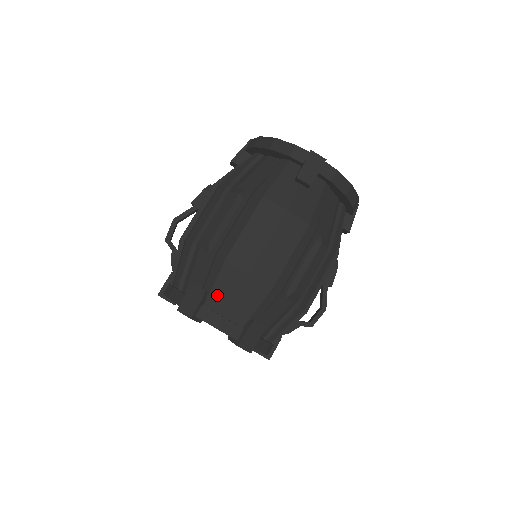
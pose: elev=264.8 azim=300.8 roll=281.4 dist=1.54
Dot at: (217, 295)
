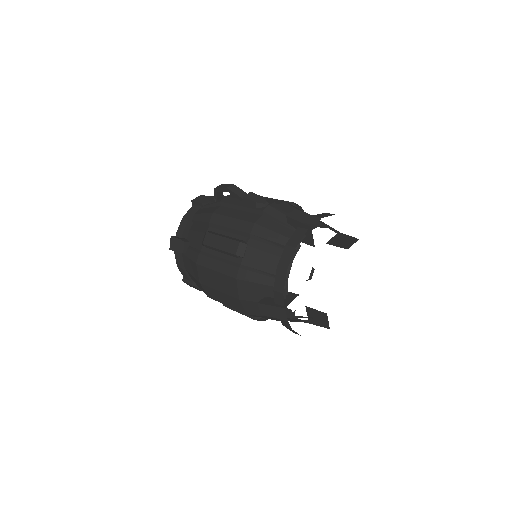
Dot at: (187, 261)
